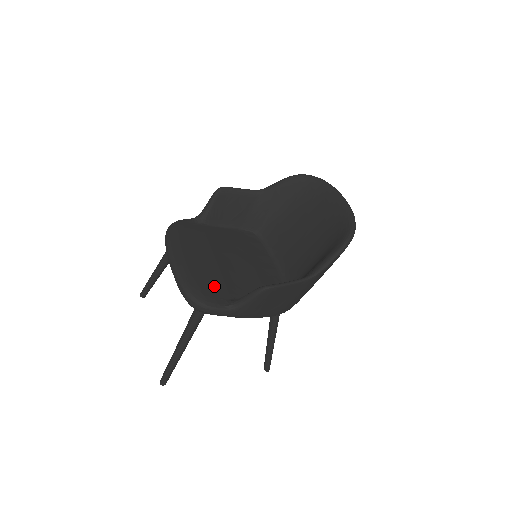
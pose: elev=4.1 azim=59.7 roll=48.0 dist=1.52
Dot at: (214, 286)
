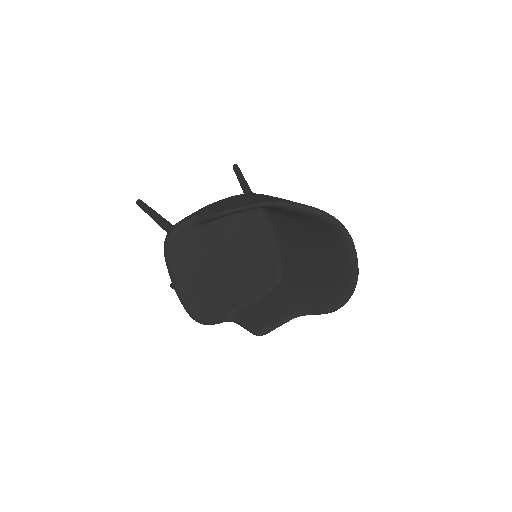
Dot at: (215, 306)
